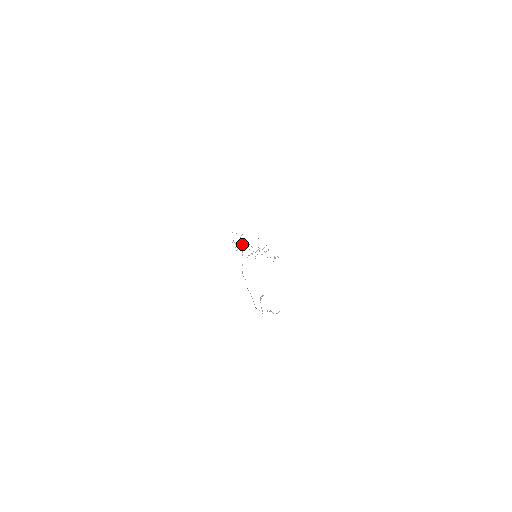
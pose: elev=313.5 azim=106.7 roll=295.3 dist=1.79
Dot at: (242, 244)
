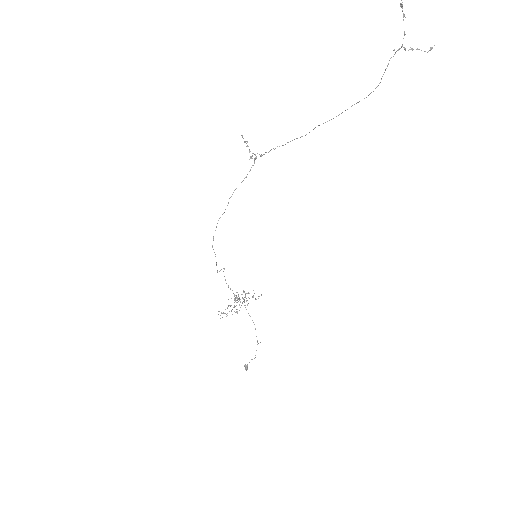
Dot at: (260, 156)
